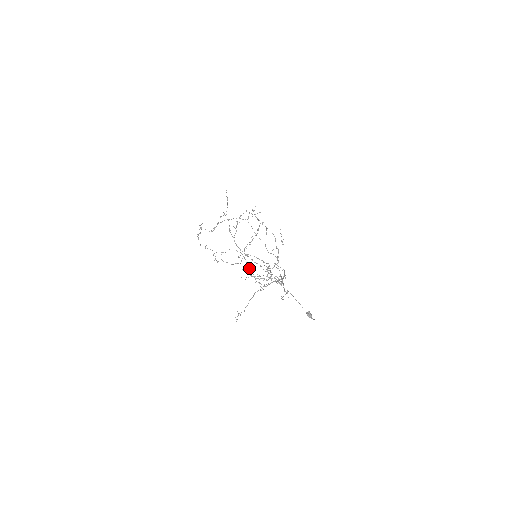
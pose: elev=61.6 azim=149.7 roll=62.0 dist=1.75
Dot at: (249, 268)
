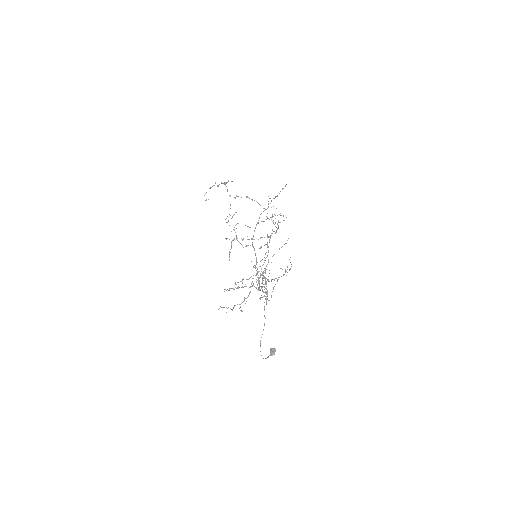
Dot at: occluded
